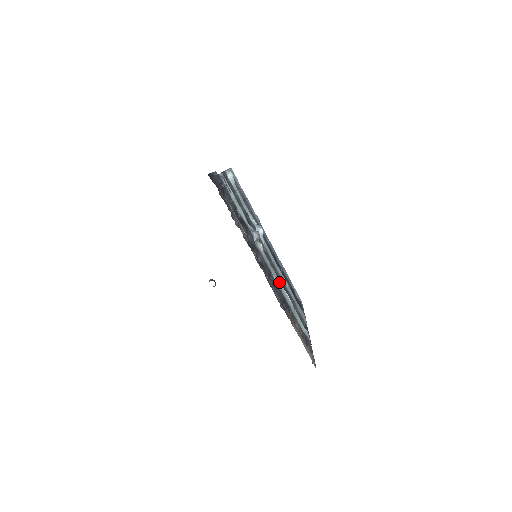
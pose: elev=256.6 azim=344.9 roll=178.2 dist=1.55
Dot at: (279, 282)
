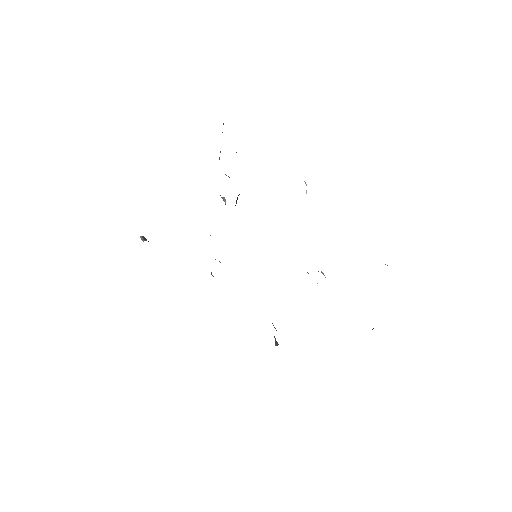
Dot at: occluded
